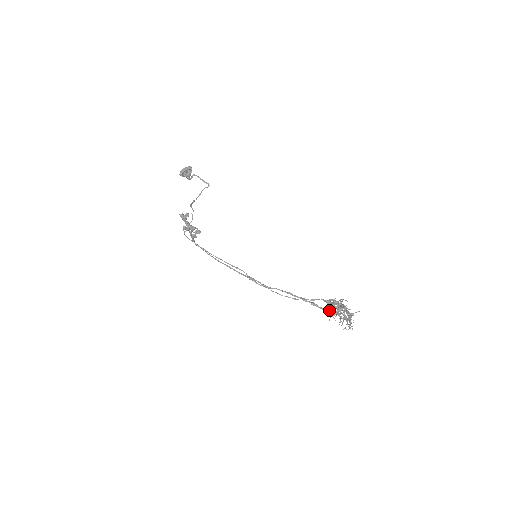
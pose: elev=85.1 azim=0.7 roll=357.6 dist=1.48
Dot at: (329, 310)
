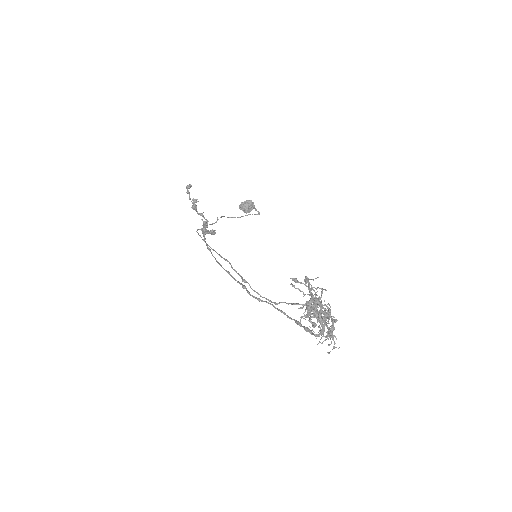
Dot at: occluded
